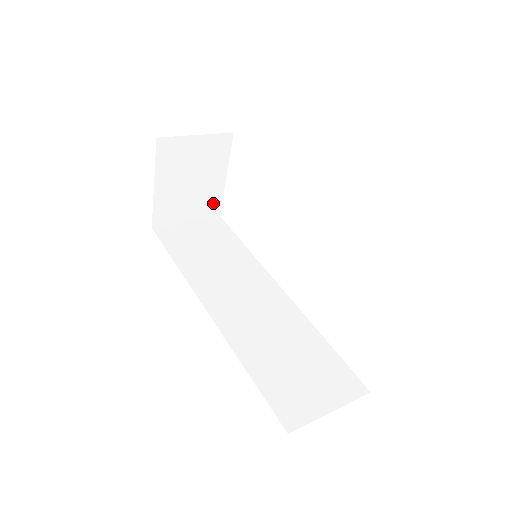
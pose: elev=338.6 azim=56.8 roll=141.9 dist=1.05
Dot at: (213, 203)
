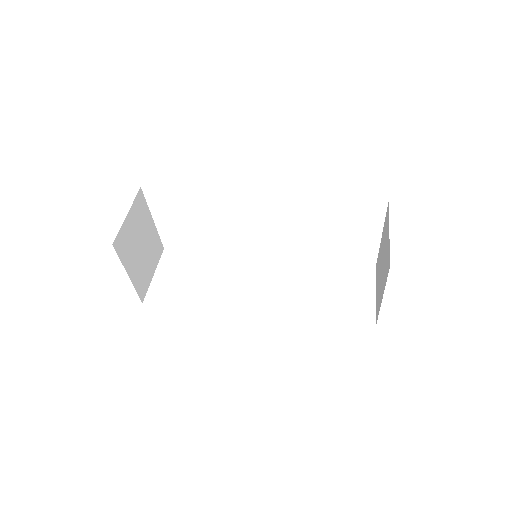
Dot at: (157, 245)
